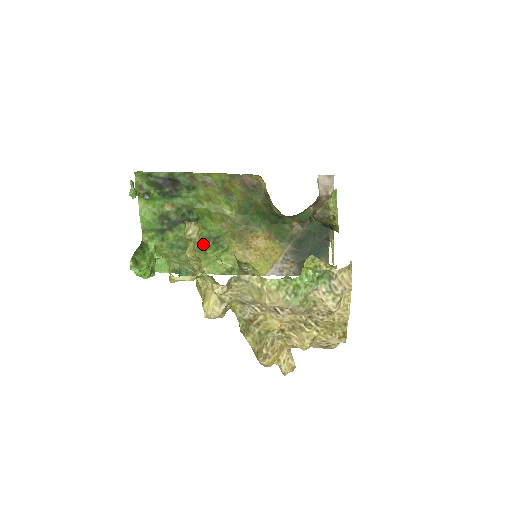
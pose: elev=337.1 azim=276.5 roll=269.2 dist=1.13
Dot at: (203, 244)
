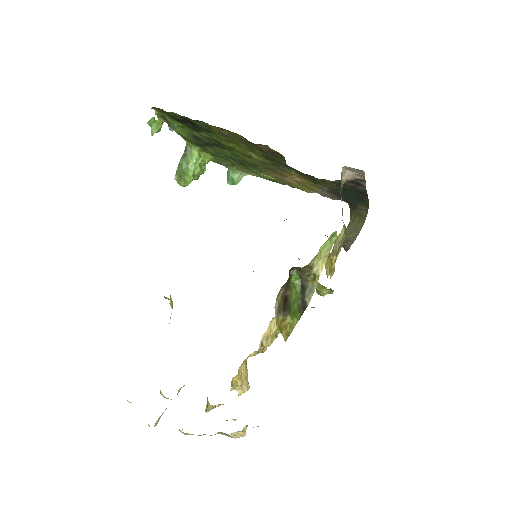
Dot at: (241, 163)
